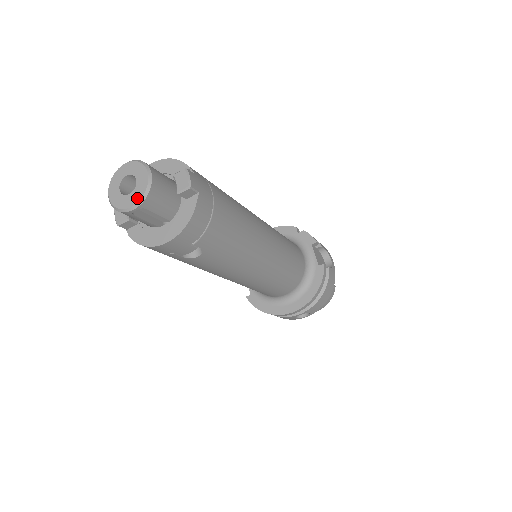
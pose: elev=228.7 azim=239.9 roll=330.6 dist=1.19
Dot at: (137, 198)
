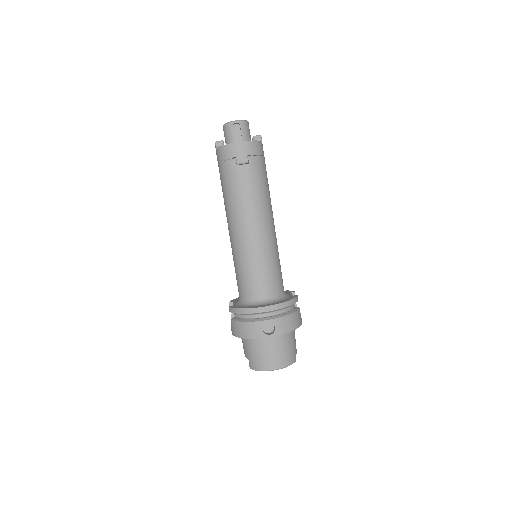
Dot at: (239, 120)
